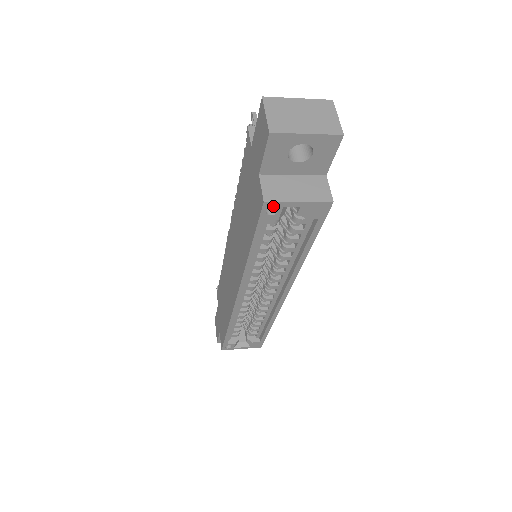
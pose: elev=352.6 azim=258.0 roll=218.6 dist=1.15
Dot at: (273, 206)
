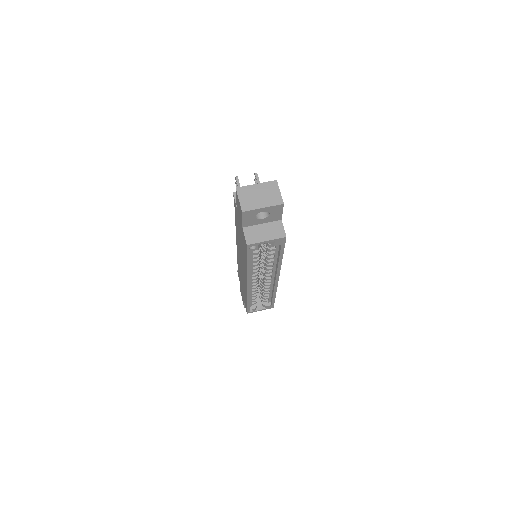
Dot at: (253, 245)
